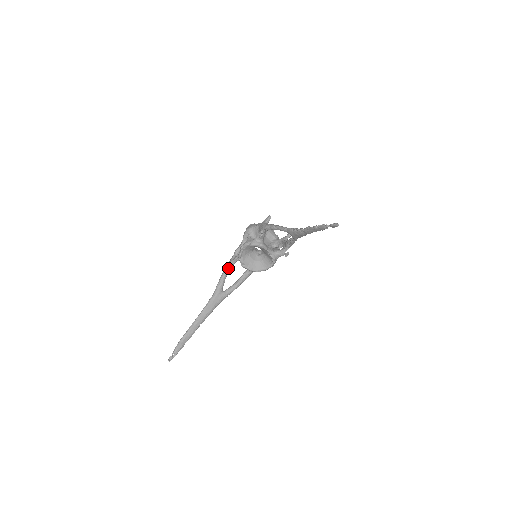
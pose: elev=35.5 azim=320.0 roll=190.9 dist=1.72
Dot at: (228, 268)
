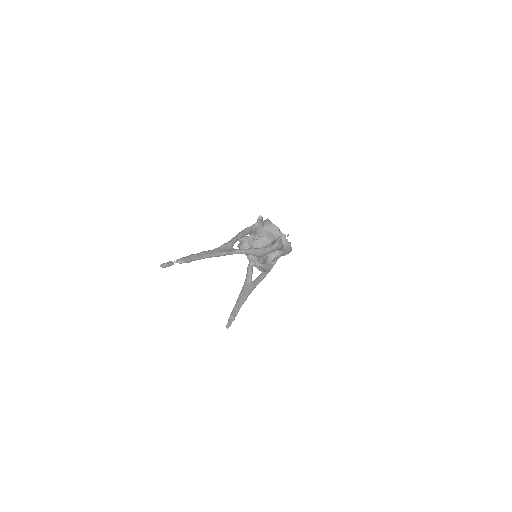
Dot at: (250, 261)
